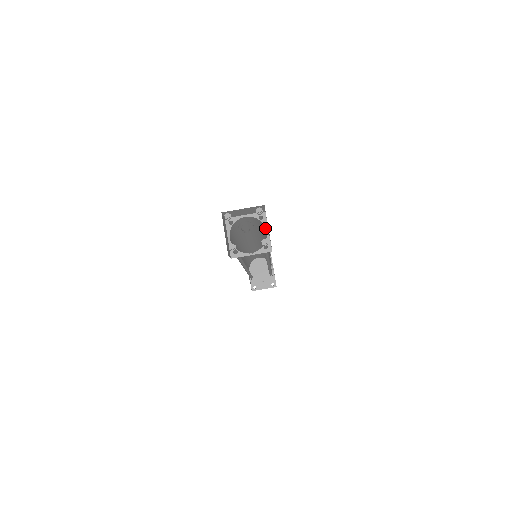
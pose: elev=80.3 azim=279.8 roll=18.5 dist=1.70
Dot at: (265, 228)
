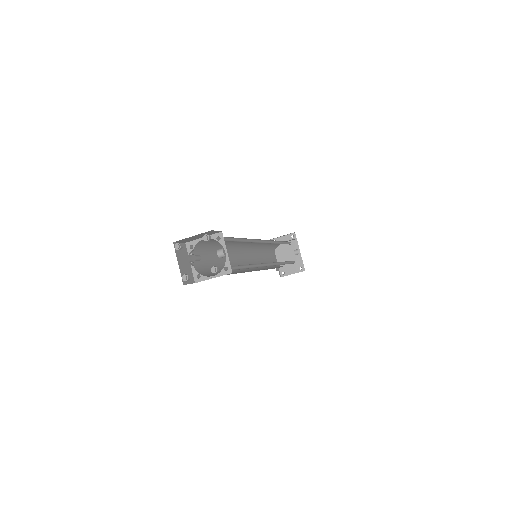
Dot at: (220, 251)
